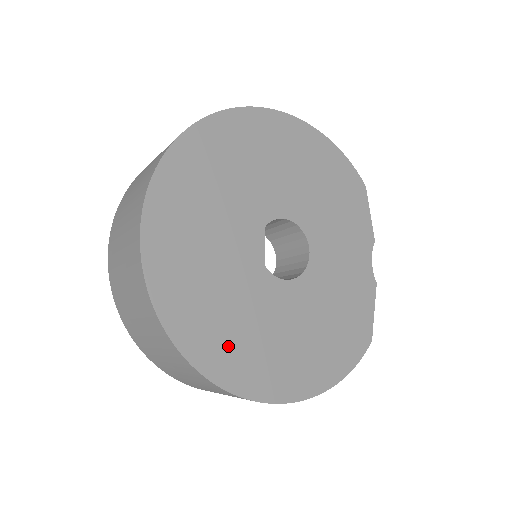
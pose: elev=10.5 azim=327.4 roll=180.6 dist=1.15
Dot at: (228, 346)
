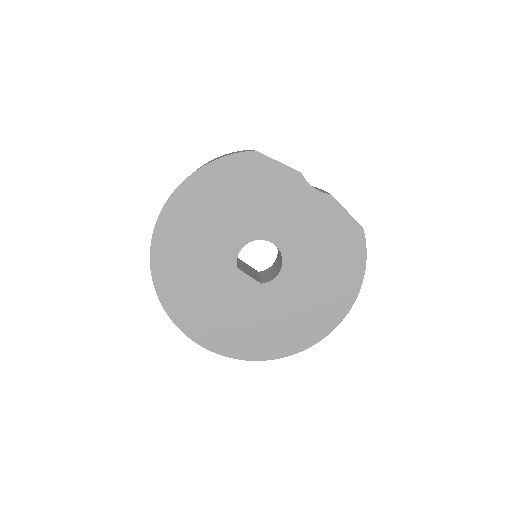
Dot at: (289, 333)
